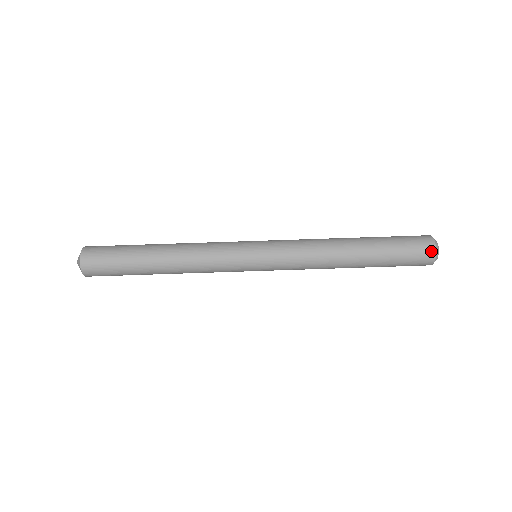
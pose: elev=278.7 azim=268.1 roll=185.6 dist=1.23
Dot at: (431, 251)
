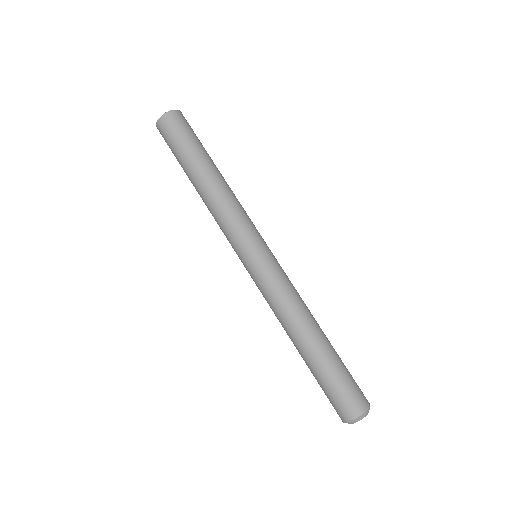
Dot at: (362, 407)
